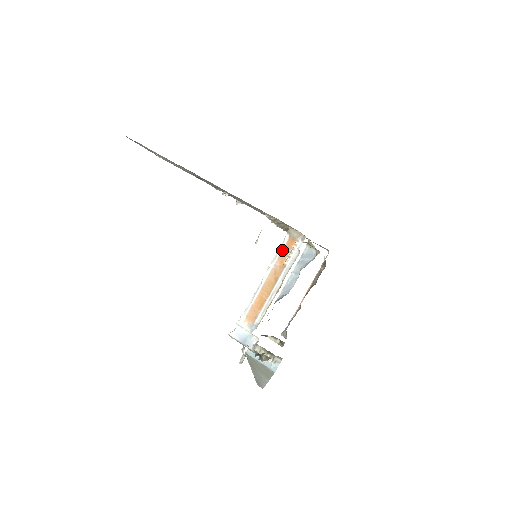
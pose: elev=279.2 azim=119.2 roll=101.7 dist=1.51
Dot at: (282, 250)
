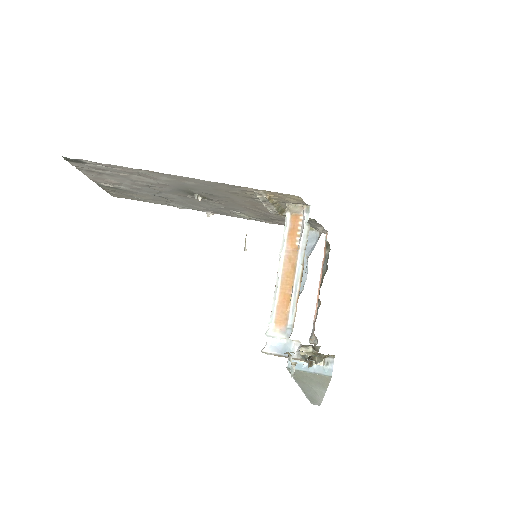
Dot at: (288, 232)
